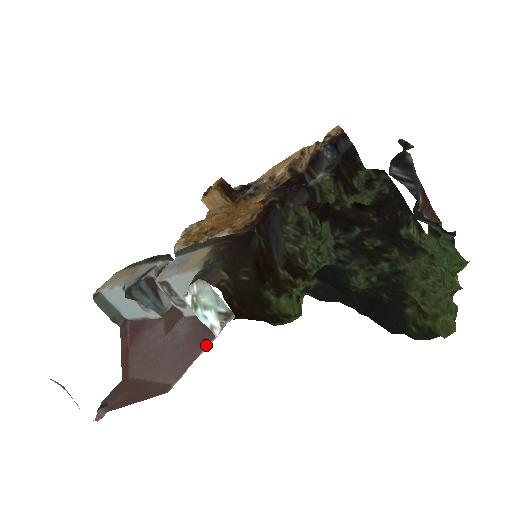
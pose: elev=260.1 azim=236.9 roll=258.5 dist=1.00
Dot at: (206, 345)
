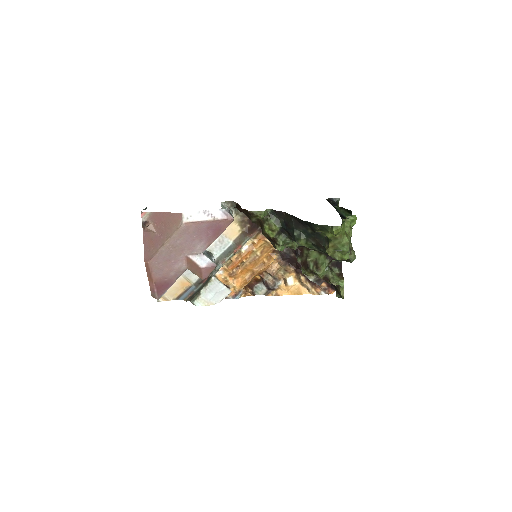
Dot at: (211, 222)
